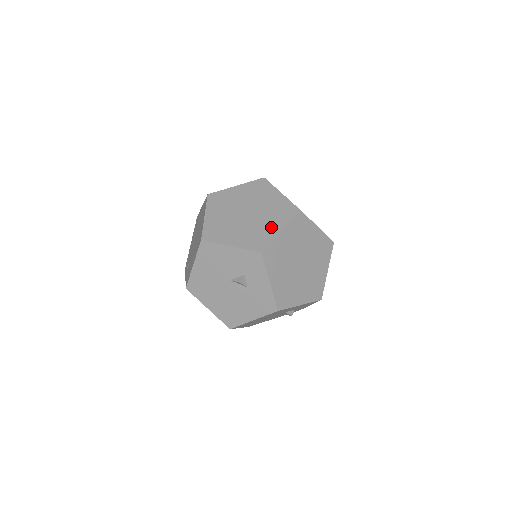
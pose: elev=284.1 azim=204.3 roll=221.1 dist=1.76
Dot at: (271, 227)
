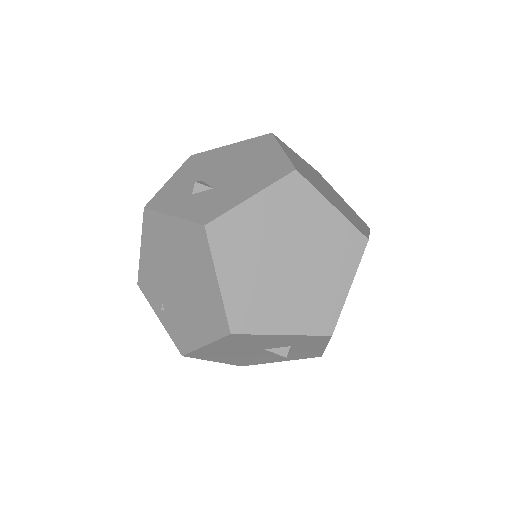
Dot at: (334, 284)
